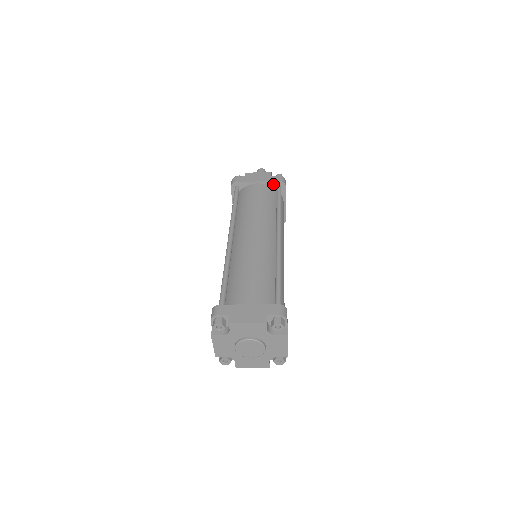
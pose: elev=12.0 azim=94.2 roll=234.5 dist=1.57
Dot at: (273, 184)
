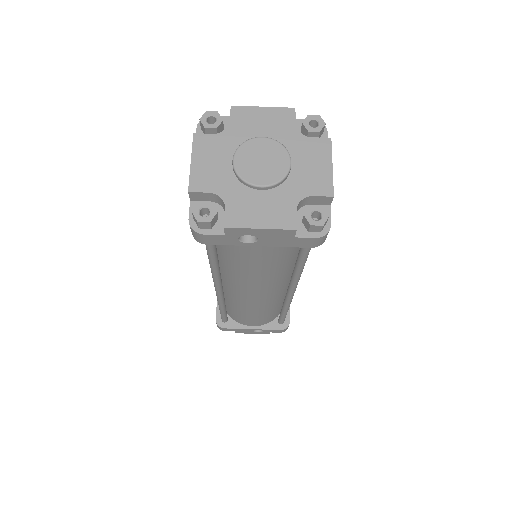
Dot at: occluded
